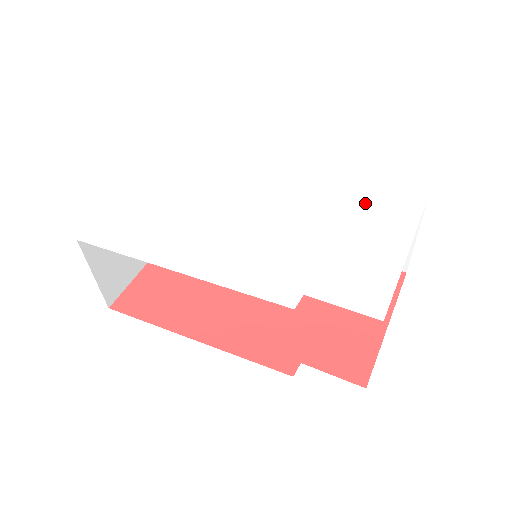
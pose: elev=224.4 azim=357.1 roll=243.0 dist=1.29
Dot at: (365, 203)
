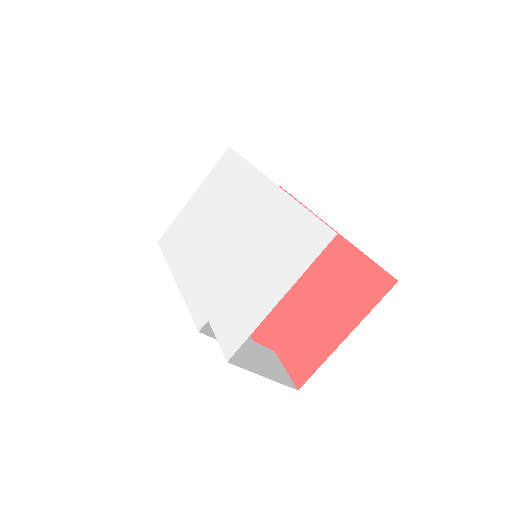
Dot at: (292, 230)
